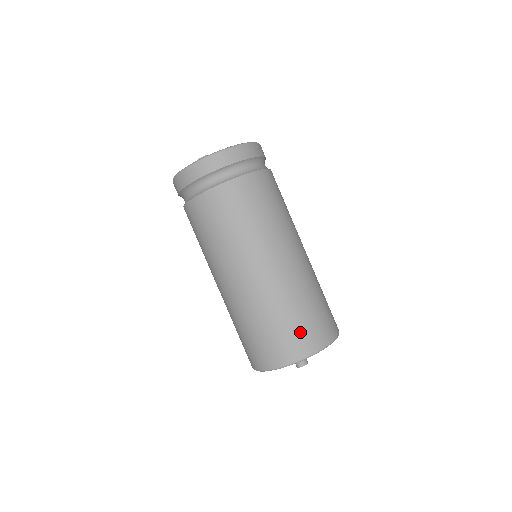
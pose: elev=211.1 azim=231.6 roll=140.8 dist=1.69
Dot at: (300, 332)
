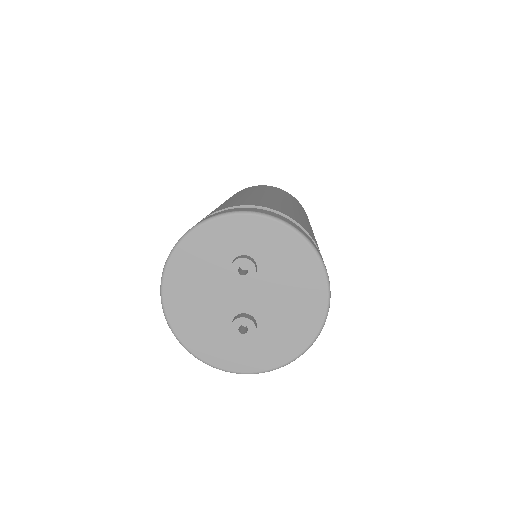
Dot at: occluded
